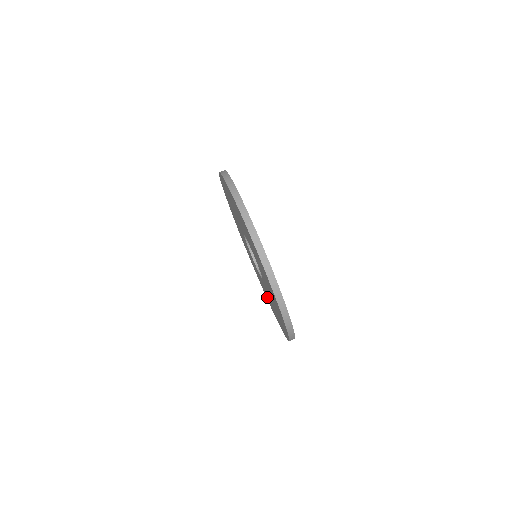
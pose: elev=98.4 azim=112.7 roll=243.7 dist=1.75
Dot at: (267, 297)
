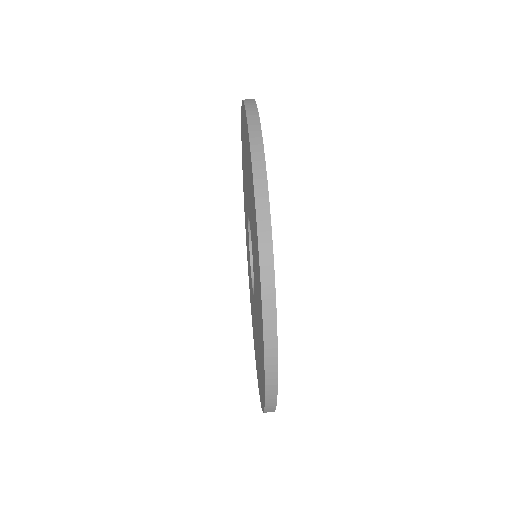
Dot at: occluded
